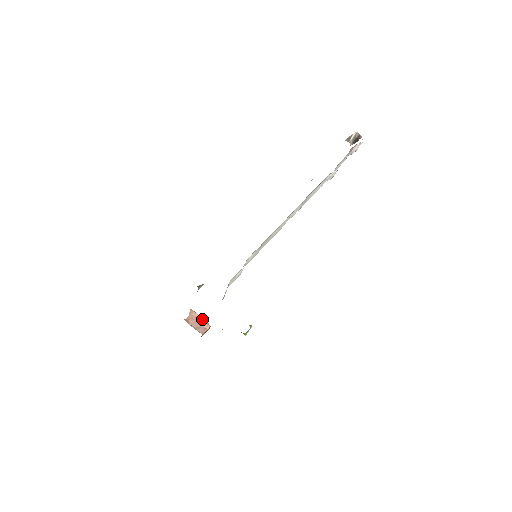
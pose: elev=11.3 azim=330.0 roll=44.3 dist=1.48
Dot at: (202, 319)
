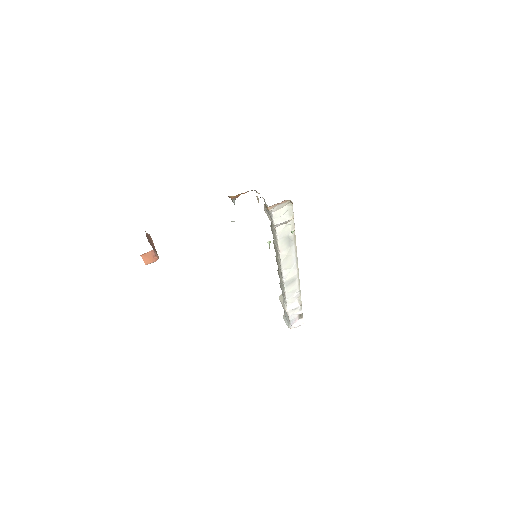
Dot at: occluded
